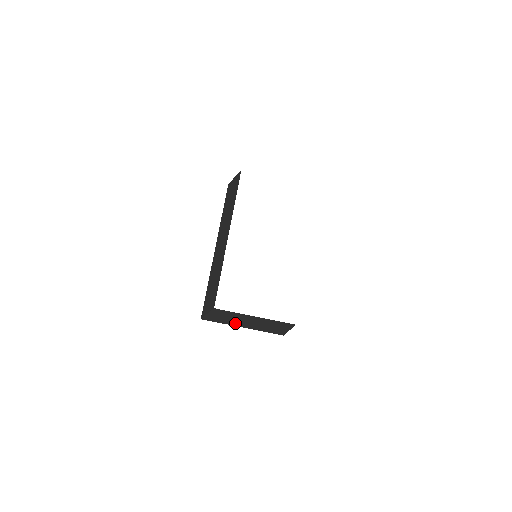
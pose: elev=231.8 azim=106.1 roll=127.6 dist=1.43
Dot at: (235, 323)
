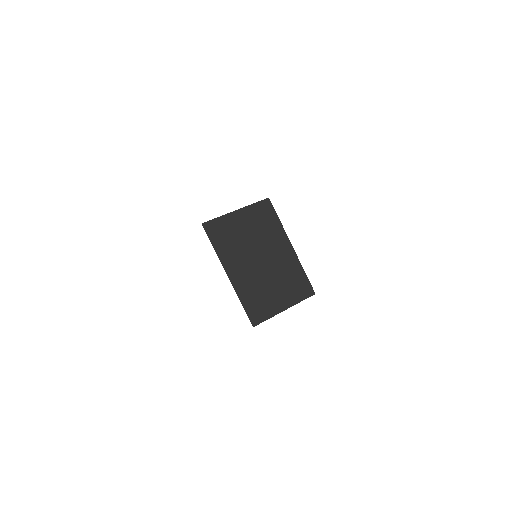
Dot at: (234, 257)
